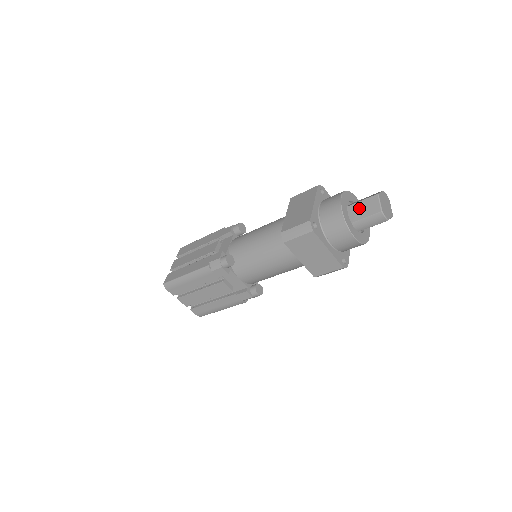
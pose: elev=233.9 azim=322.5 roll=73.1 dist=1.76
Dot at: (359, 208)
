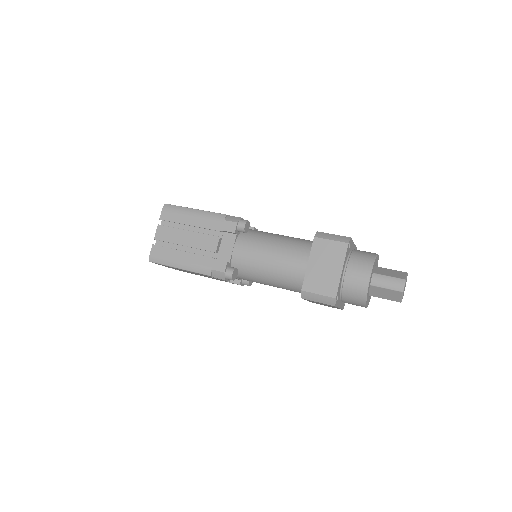
Dot at: (386, 270)
